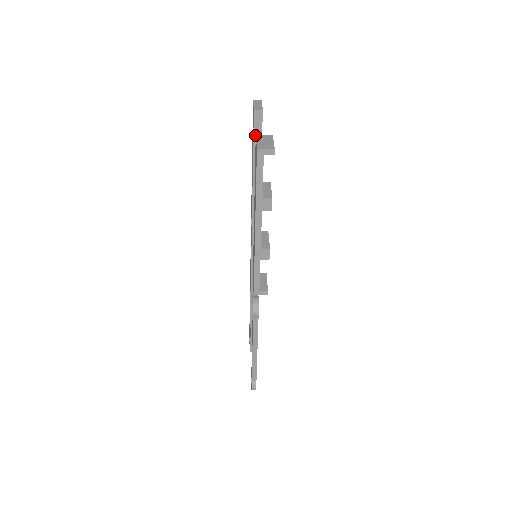
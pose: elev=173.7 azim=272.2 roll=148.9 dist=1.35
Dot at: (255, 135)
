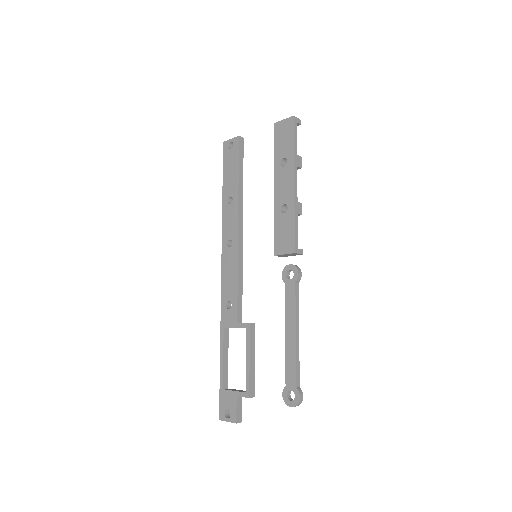
Dot at: (239, 155)
